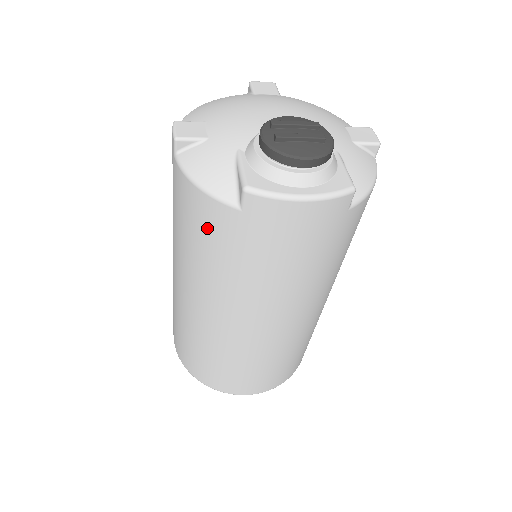
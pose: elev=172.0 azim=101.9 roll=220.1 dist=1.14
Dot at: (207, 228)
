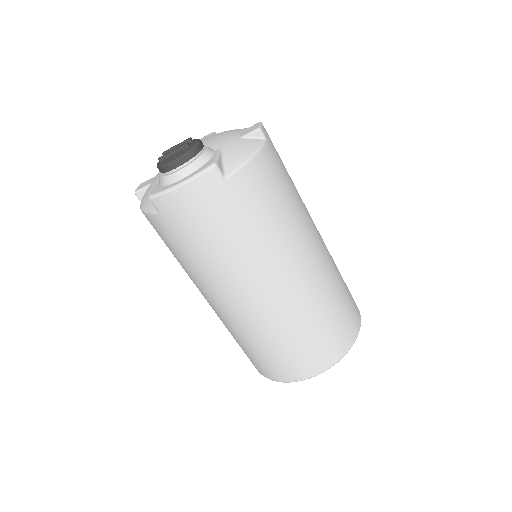
Dot at: (163, 237)
